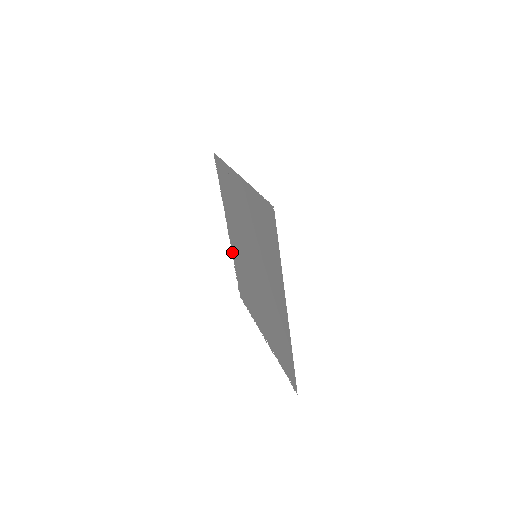
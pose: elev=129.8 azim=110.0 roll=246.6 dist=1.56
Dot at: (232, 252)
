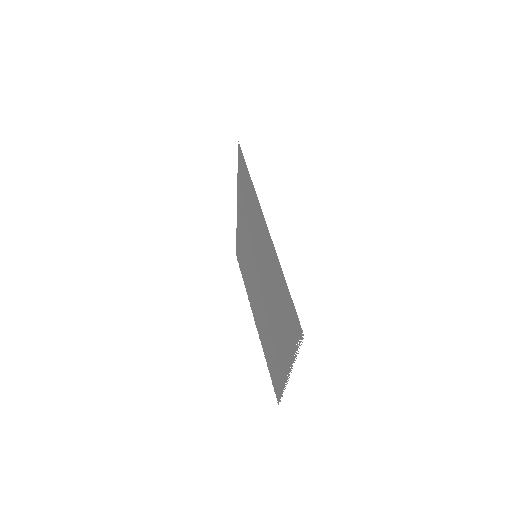
Dot at: (262, 346)
